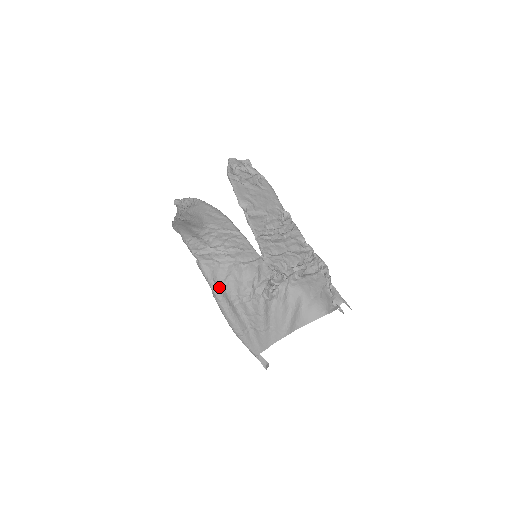
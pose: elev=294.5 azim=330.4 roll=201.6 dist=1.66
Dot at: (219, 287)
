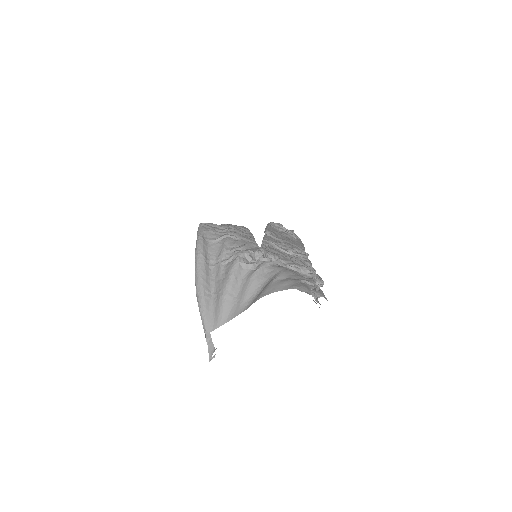
Dot at: (204, 242)
